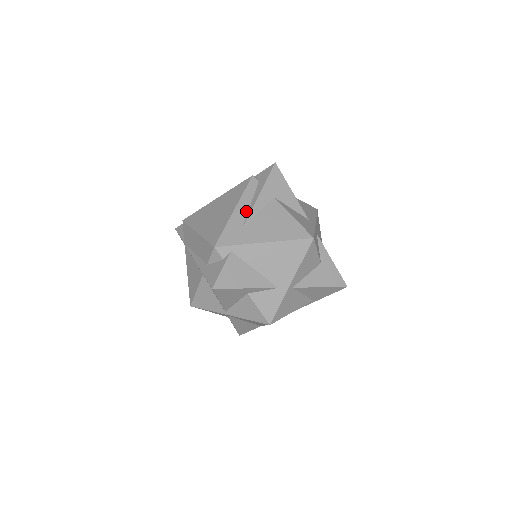
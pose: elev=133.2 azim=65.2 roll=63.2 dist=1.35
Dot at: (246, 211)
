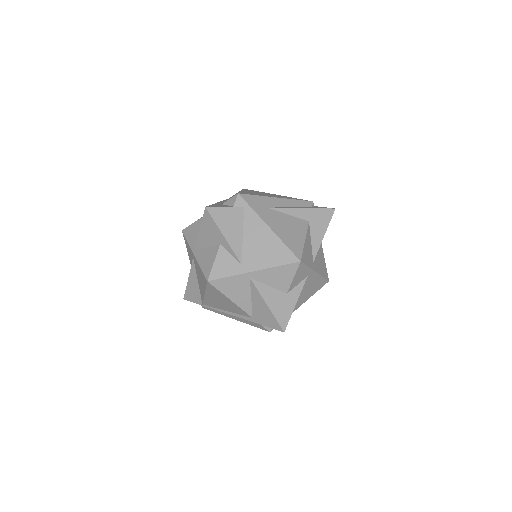
Dot at: (283, 206)
